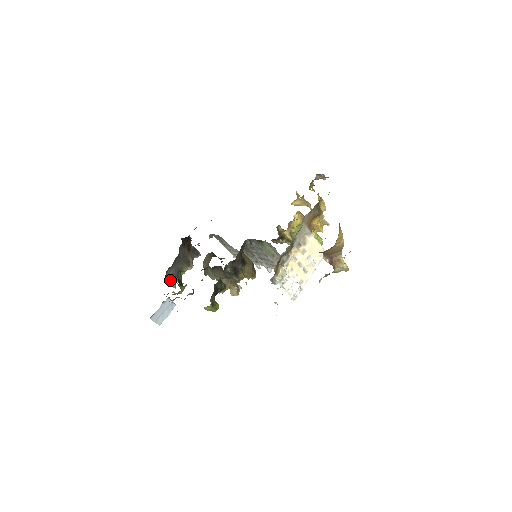
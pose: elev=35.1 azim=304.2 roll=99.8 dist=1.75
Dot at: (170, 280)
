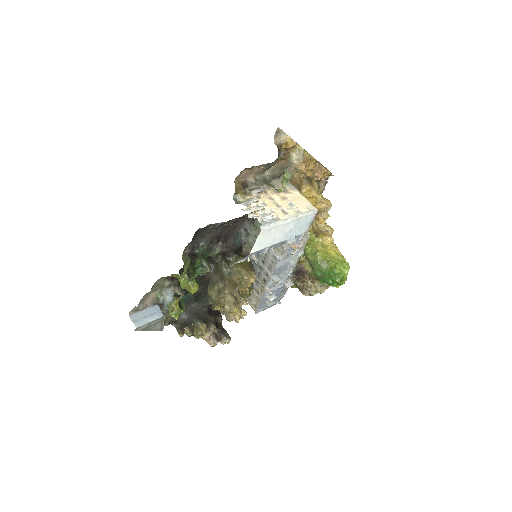
Dot at: (179, 327)
